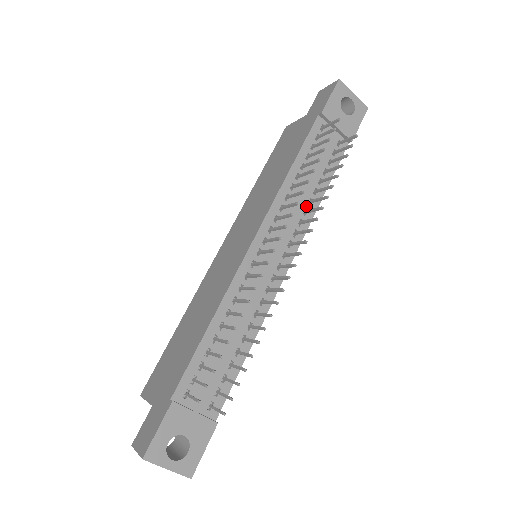
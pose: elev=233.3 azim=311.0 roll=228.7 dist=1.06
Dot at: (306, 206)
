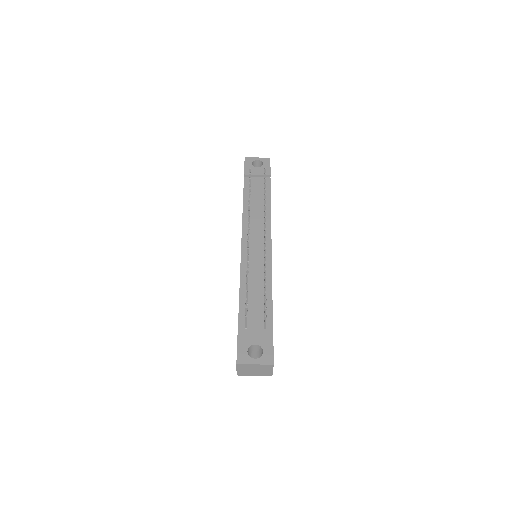
Dot at: (263, 215)
